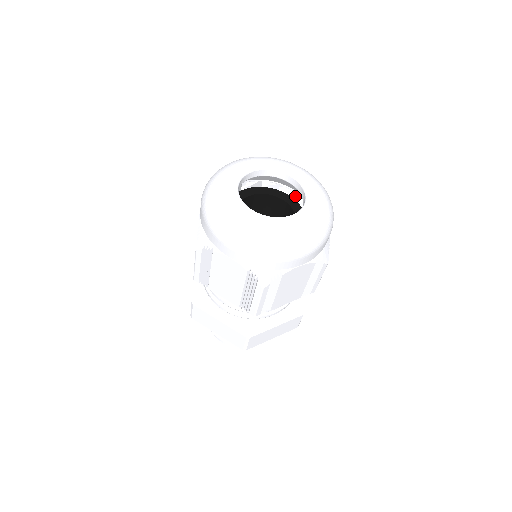
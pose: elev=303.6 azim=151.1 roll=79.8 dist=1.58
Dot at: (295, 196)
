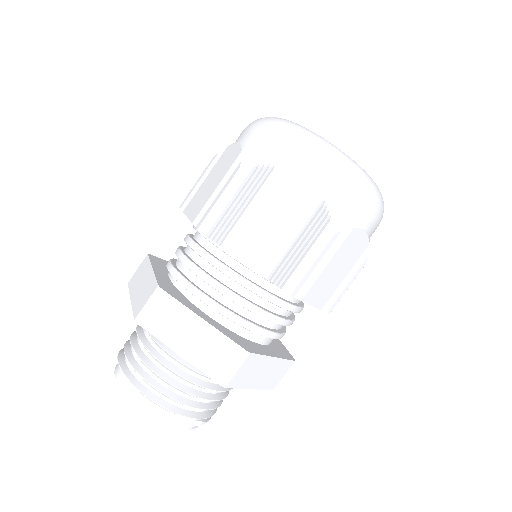
Dot at: occluded
